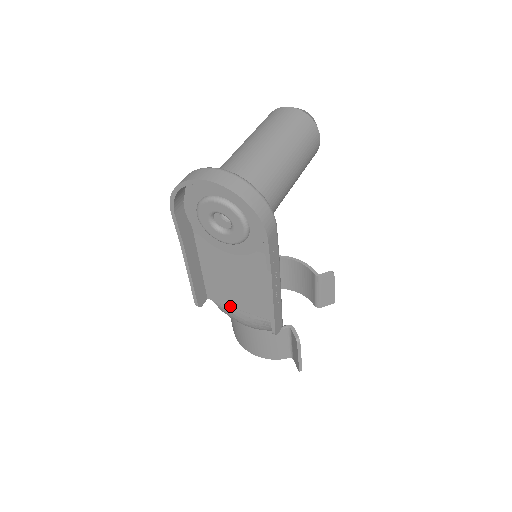
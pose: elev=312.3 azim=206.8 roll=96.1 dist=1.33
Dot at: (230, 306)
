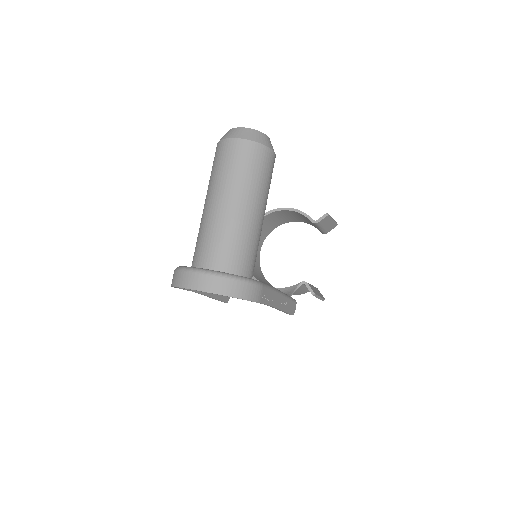
Dot at: occluded
